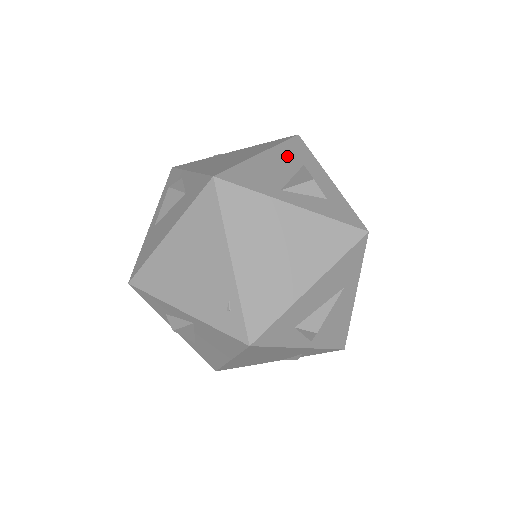
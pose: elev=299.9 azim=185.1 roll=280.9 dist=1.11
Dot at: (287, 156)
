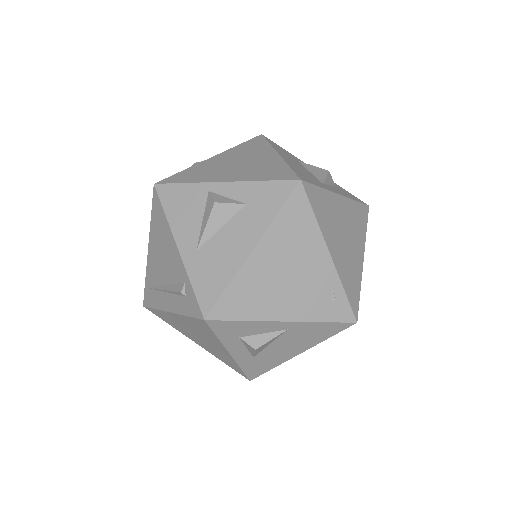
Dot at: (286, 154)
